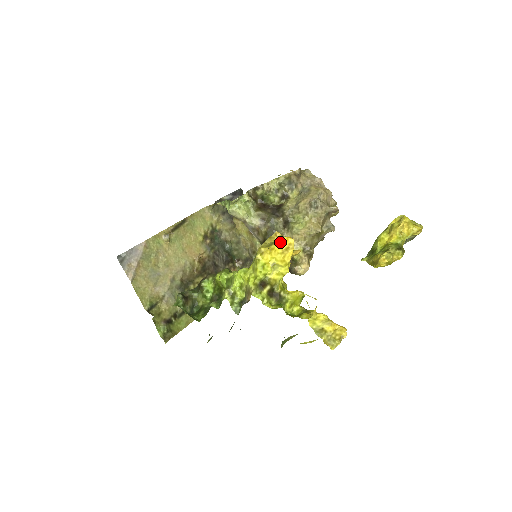
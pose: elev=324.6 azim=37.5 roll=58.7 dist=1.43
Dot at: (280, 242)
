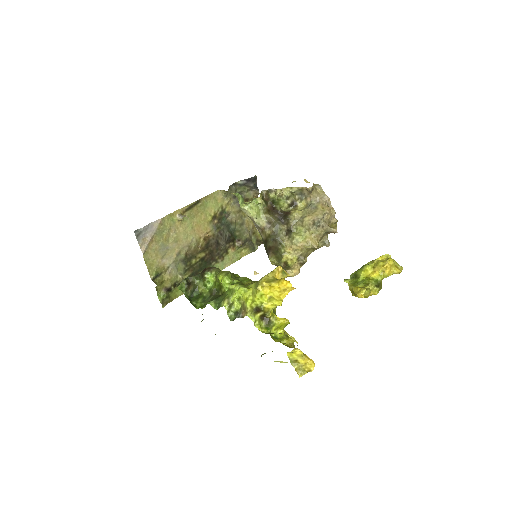
Dot at: (280, 284)
